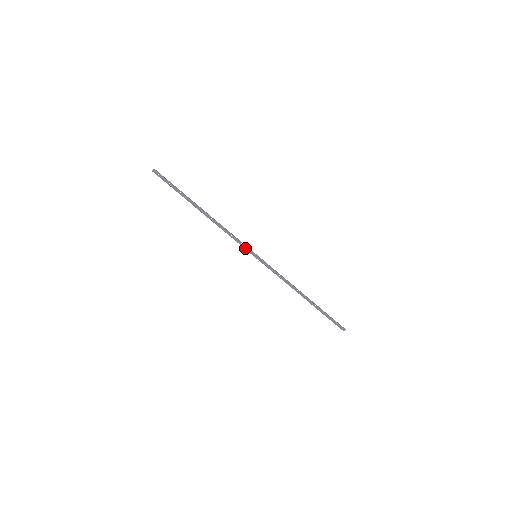
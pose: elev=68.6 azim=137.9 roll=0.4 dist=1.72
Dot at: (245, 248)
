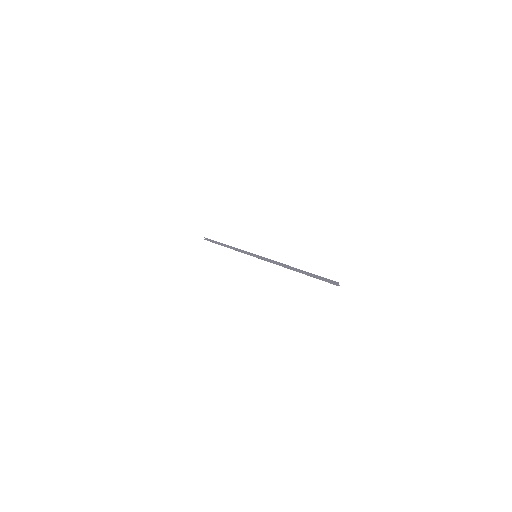
Dot at: (250, 255)
